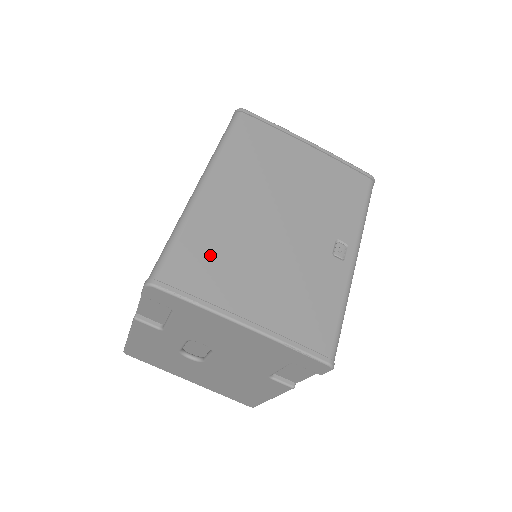
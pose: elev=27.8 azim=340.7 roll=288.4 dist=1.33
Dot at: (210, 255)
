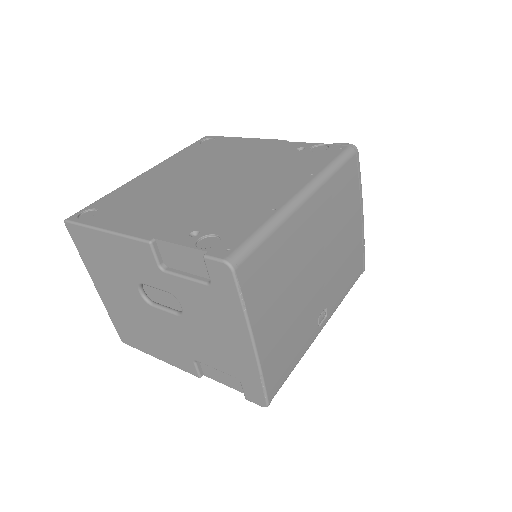
Dot at: (274, 269)
